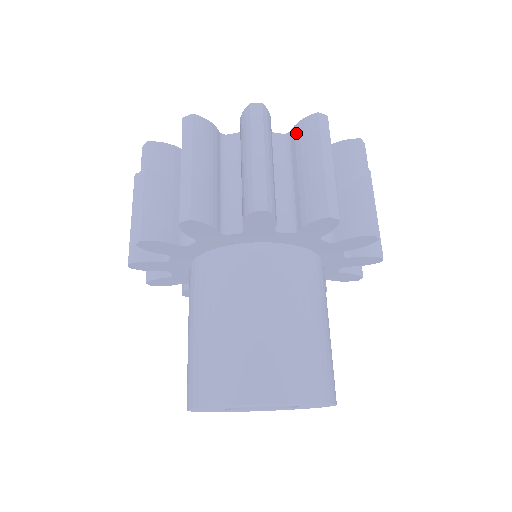
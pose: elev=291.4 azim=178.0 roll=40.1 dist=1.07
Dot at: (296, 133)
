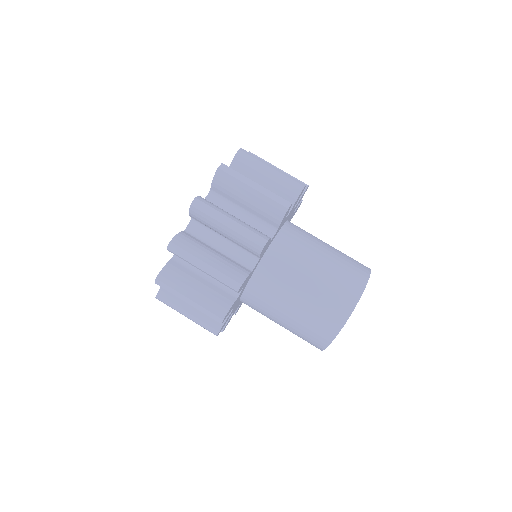
Dot at: occluded
